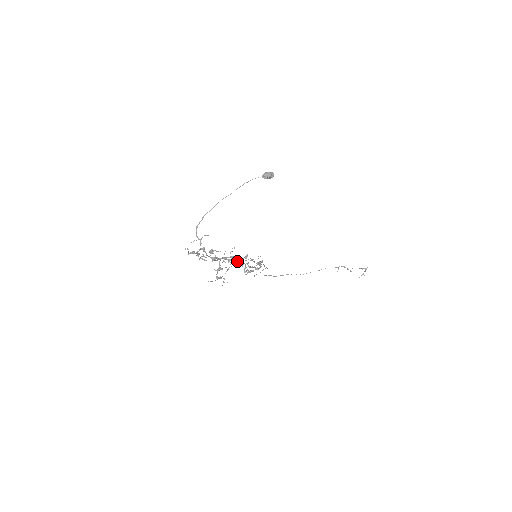
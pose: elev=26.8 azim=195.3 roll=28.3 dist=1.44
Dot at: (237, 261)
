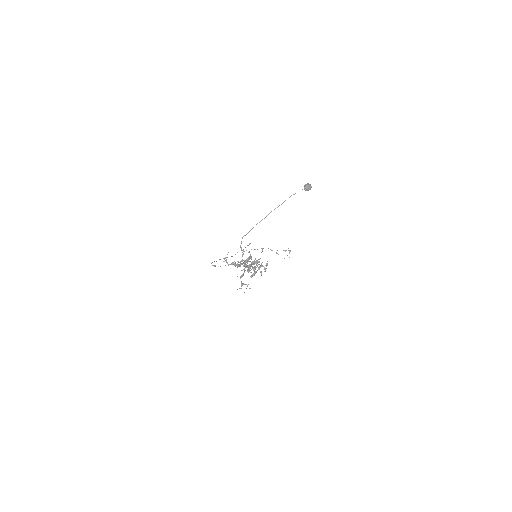
Dot at: (245, 263)
